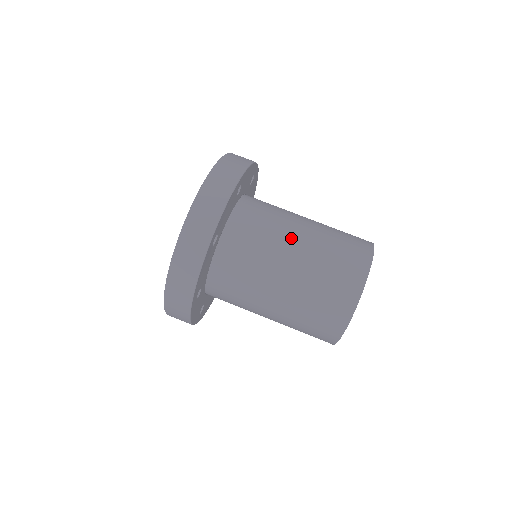
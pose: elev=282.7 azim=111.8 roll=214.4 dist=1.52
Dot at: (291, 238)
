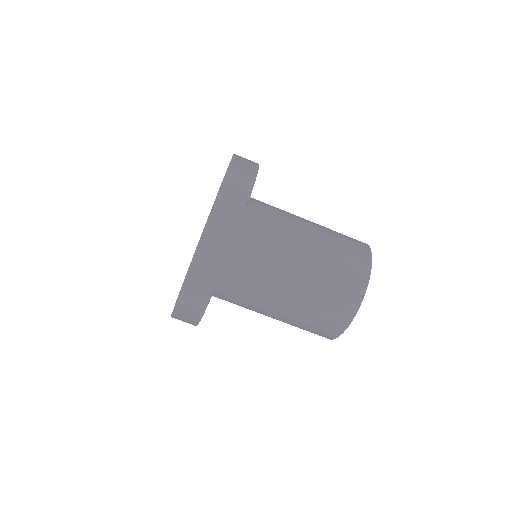
Dot at: (281, 291)
